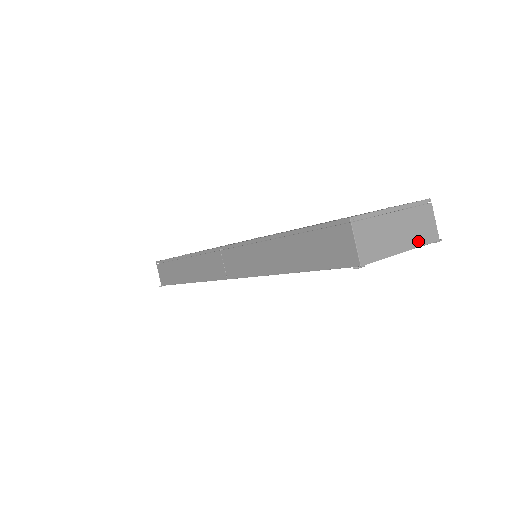
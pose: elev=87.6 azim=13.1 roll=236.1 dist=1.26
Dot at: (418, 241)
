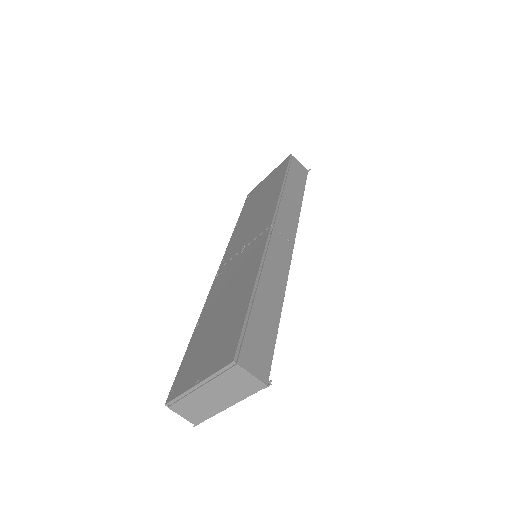
Dot at: (240, 396)
